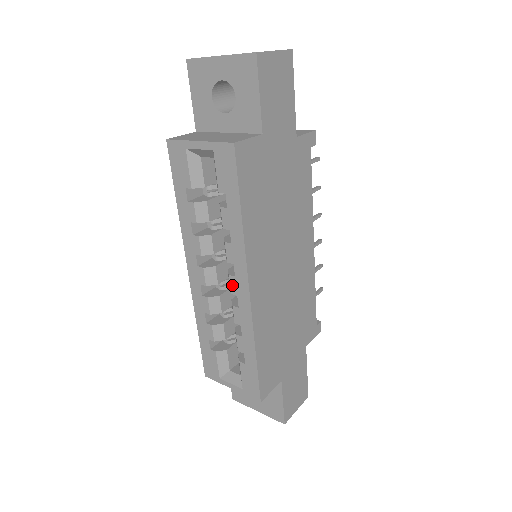
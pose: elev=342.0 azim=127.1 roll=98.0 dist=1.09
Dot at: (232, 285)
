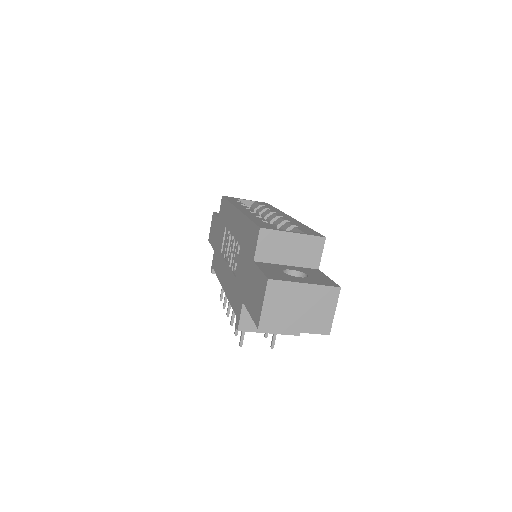
Dot at: occluded
